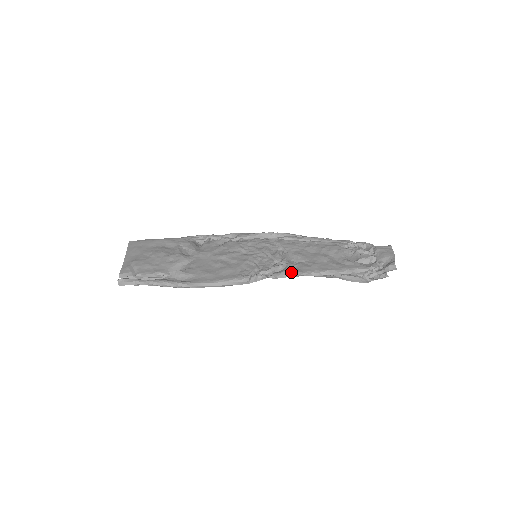
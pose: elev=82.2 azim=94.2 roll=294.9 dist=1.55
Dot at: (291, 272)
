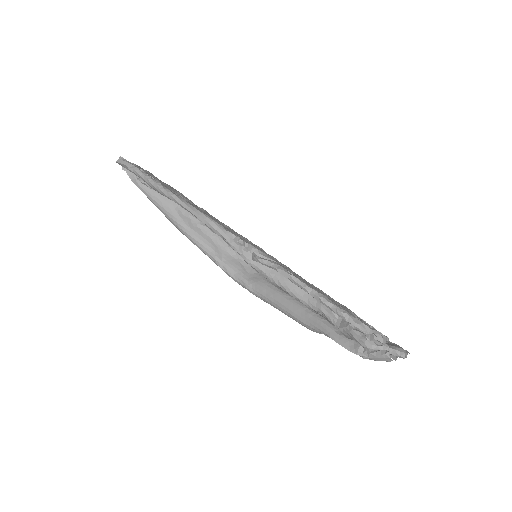
Dot at: (282, 266)
